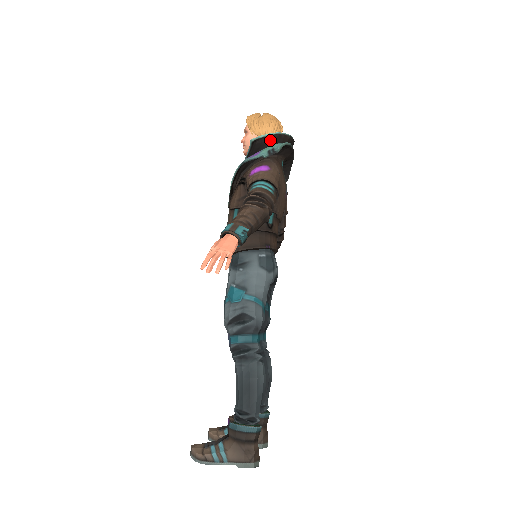
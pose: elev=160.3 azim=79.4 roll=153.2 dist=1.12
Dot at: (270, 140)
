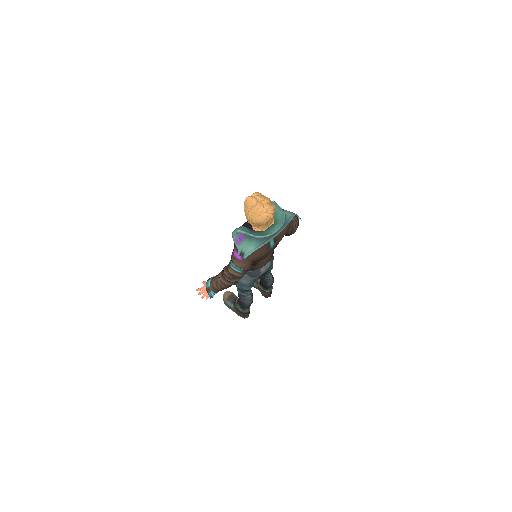
Dot at: (251, 235)
